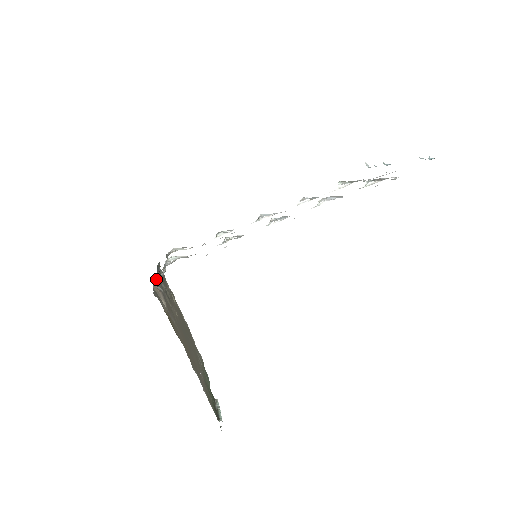
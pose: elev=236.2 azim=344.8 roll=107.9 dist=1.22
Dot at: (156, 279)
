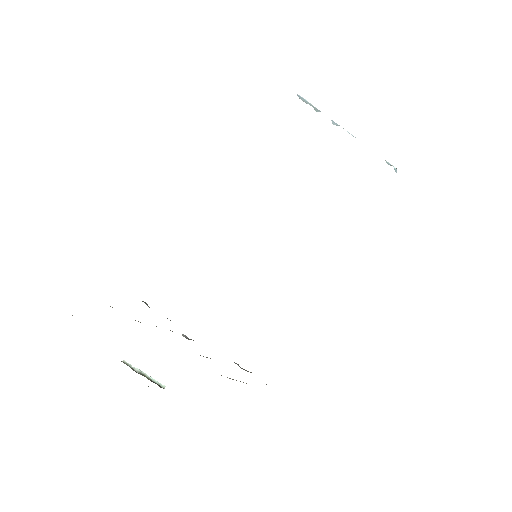
Dot at: occluded
